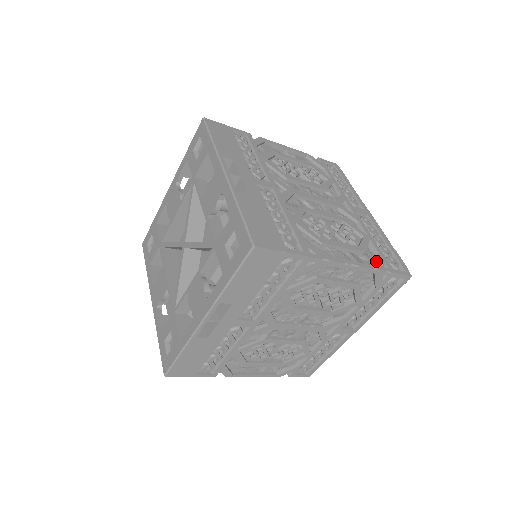
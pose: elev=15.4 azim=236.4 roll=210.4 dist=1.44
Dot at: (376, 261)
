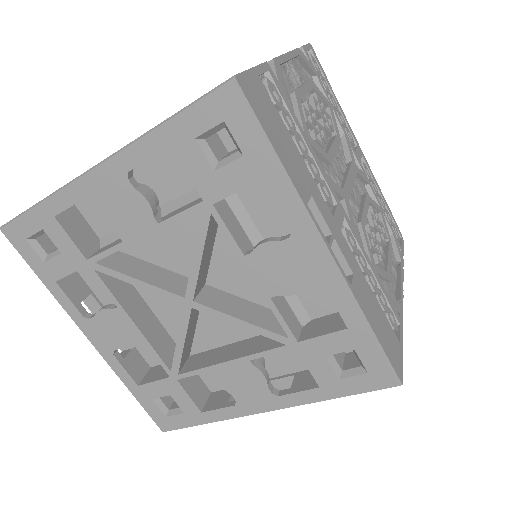
Dot at: (395, 248)
